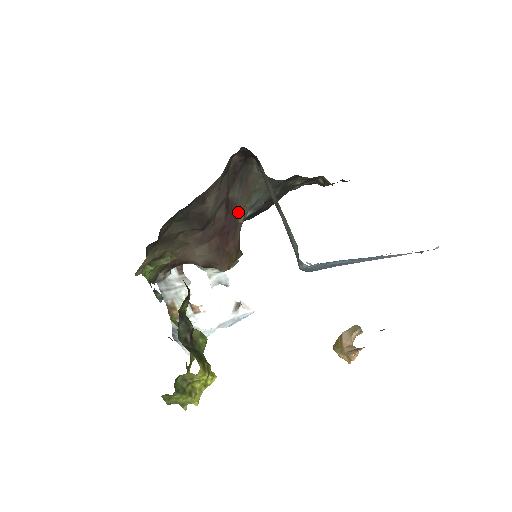
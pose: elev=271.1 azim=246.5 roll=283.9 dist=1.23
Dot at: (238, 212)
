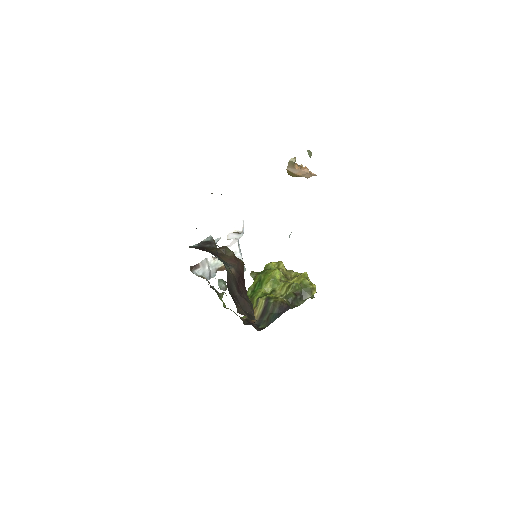
Dot at: (234, 277)
